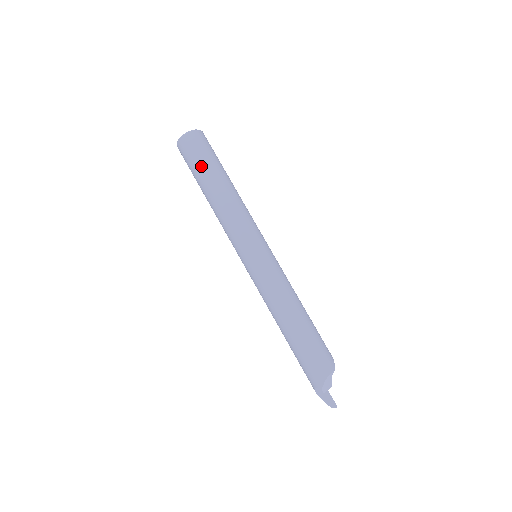
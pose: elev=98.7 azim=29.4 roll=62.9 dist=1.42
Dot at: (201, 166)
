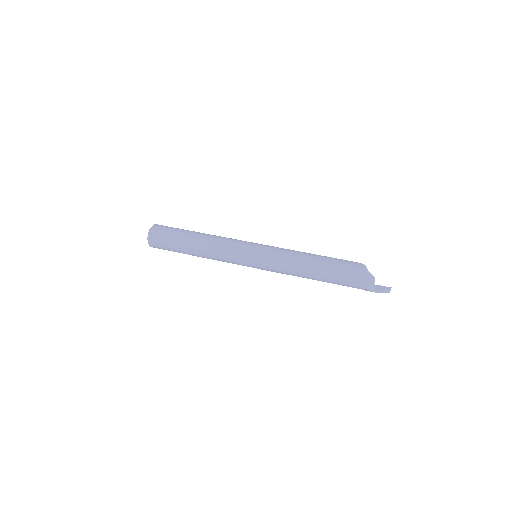
Dot at: (175, 239)
